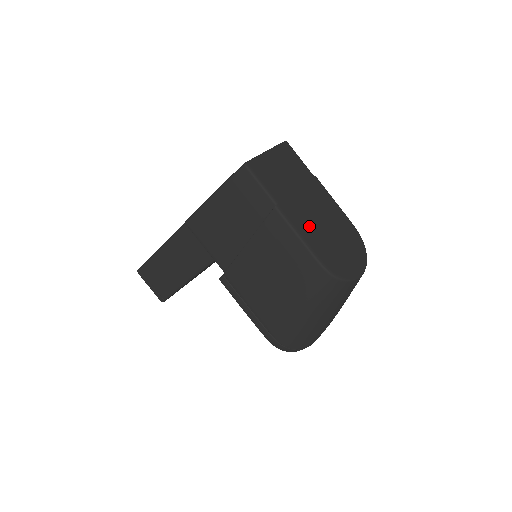
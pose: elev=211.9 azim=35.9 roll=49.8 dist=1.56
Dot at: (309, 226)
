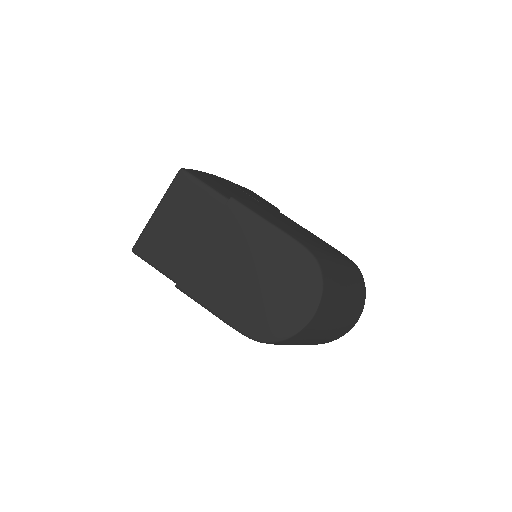
Dot at: (222, 289)
